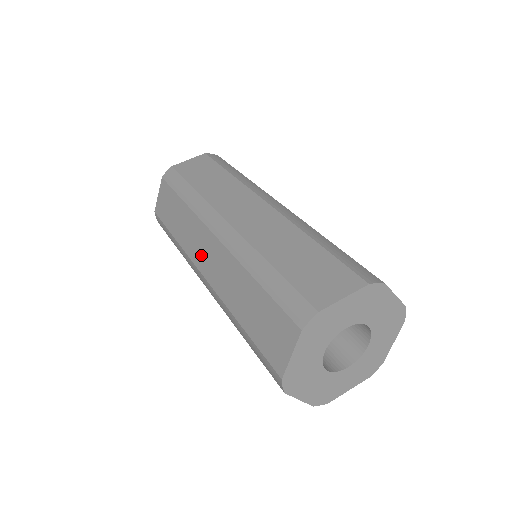
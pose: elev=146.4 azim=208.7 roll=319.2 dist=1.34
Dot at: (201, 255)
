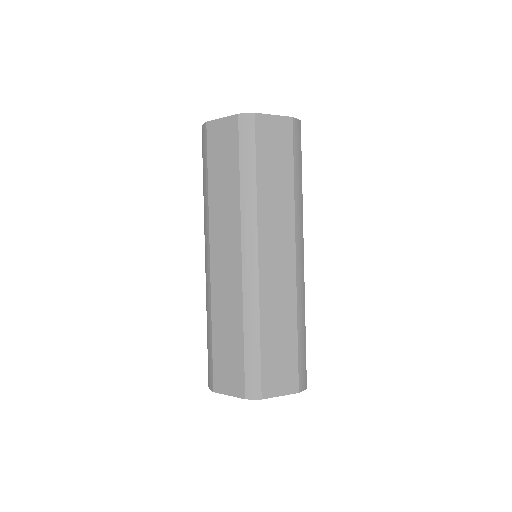
Dot at: occluded
